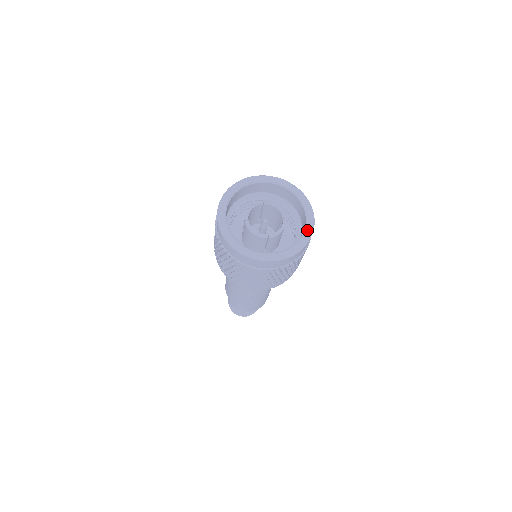
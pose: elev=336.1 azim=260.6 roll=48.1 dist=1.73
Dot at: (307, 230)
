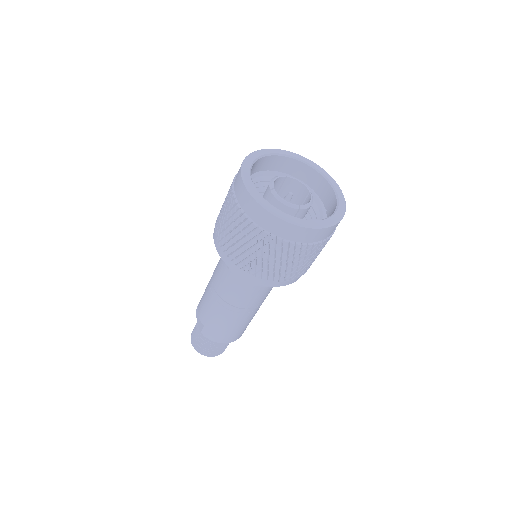
Dot at: (340, 203)
